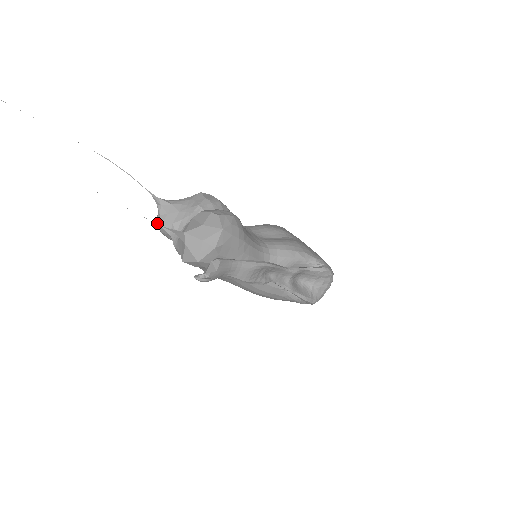
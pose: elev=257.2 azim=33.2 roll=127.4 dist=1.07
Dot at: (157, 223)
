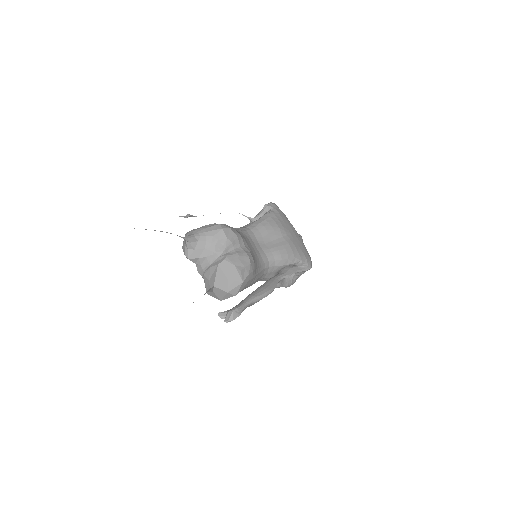
Dot at: (185, 254)
